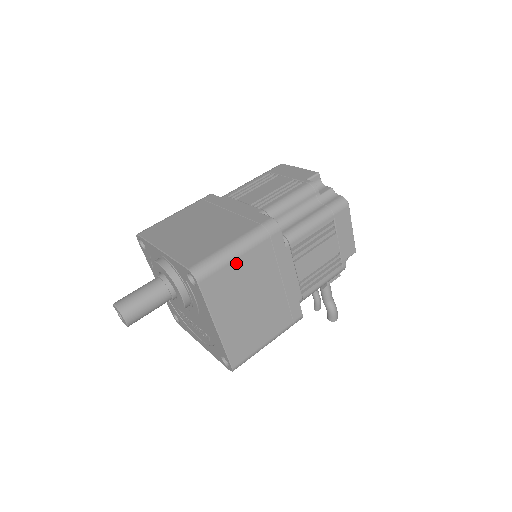
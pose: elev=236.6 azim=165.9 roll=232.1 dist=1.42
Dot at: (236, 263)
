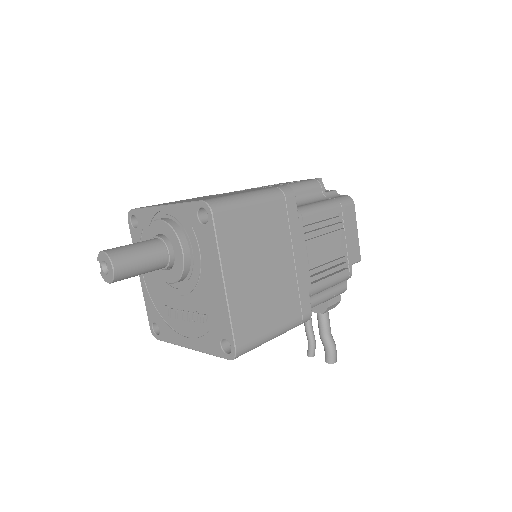
Dot at: (251, 211)
